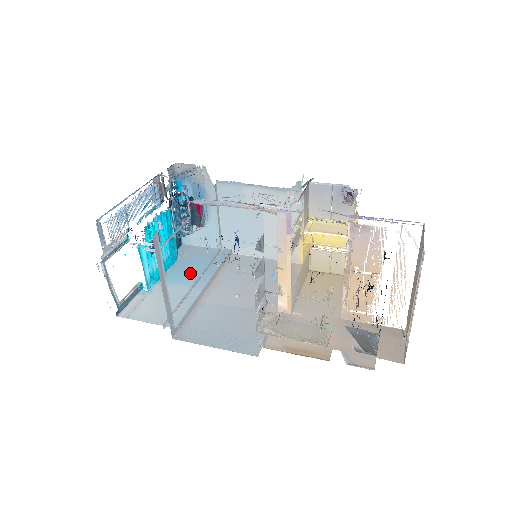
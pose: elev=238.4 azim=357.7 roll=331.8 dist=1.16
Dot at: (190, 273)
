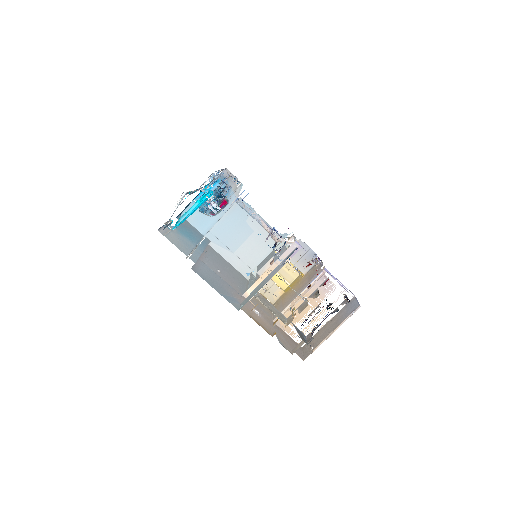
Dot at: (192, 237)
